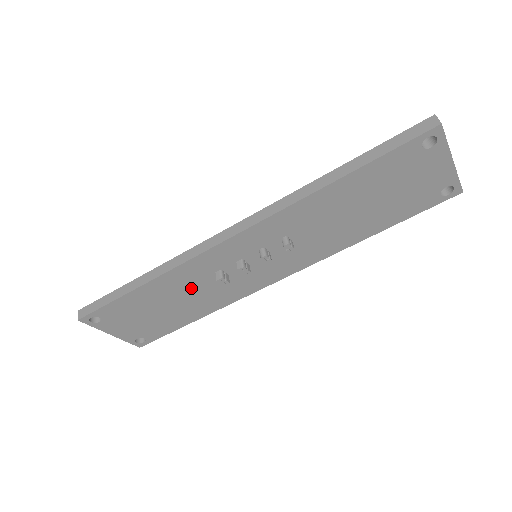
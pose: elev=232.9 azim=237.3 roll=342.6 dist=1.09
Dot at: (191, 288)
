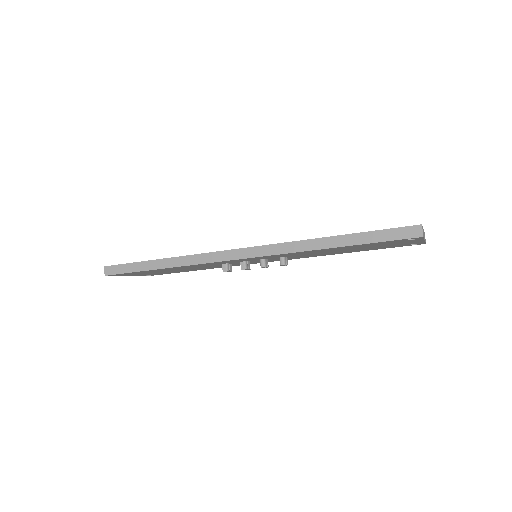
Dot at: occluded
